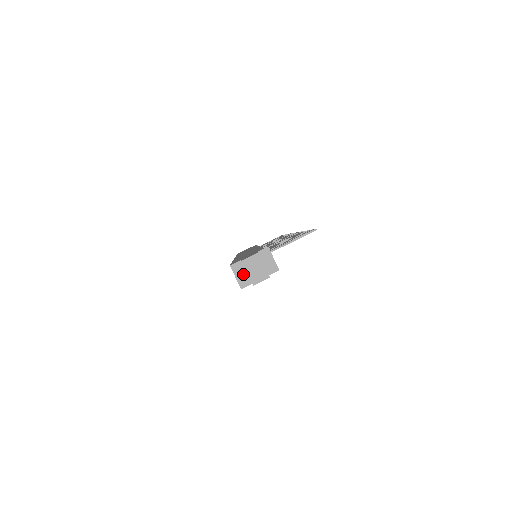
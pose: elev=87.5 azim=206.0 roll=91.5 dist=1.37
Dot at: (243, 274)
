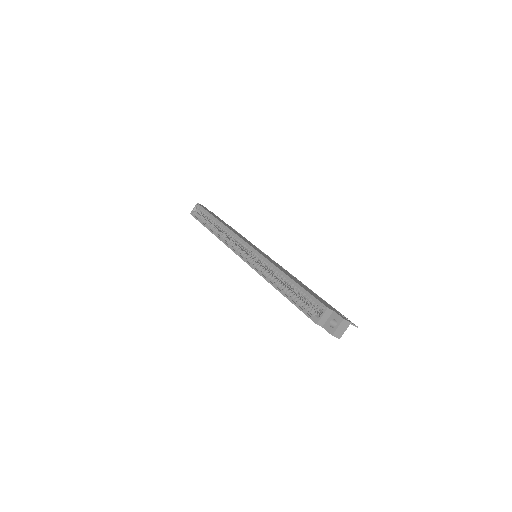
Dot at: (326, 318)
